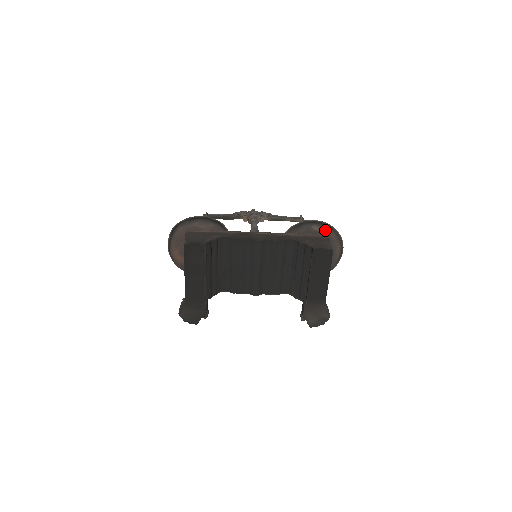
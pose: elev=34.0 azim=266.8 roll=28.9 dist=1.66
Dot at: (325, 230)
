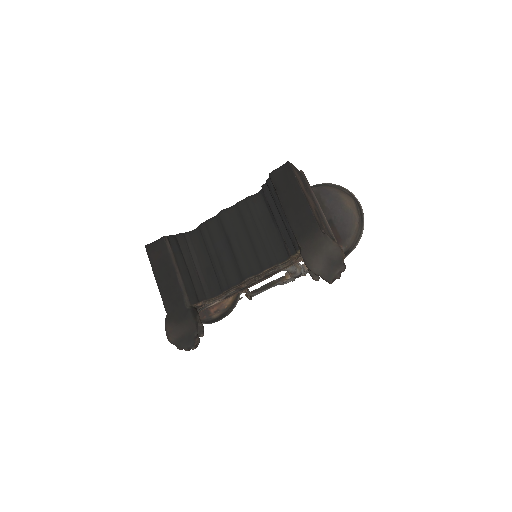
Dot at: (316, 187)
